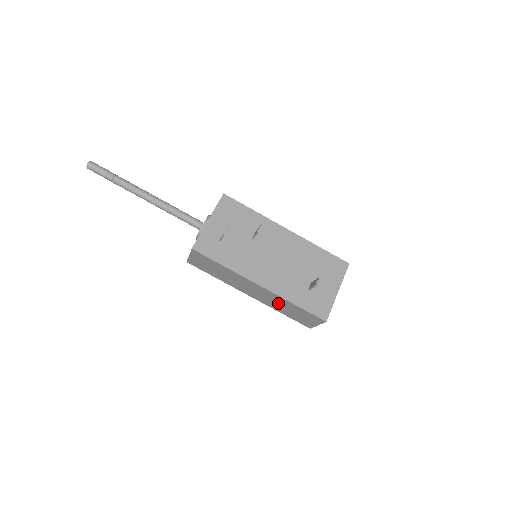
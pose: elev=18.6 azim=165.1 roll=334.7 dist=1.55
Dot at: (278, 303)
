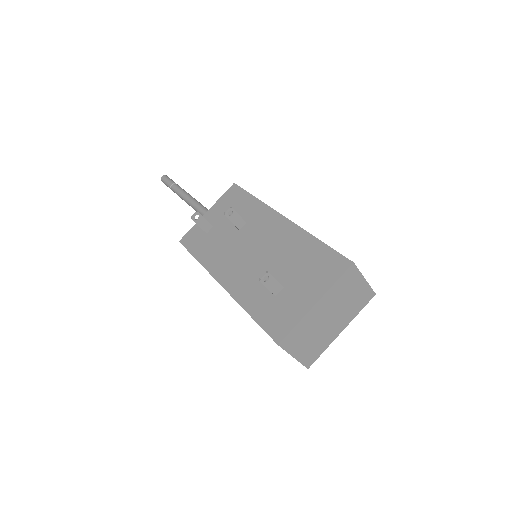
Dot at: occluded
